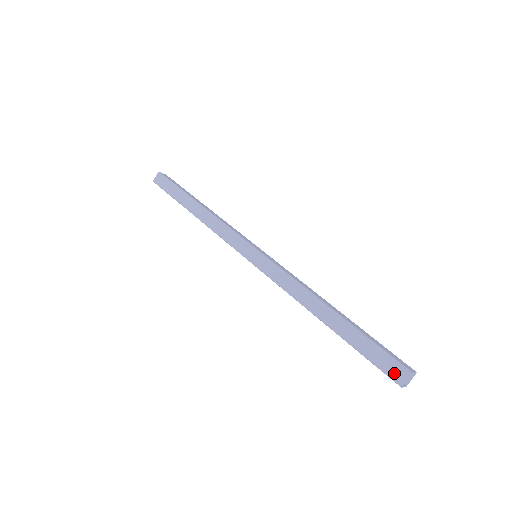
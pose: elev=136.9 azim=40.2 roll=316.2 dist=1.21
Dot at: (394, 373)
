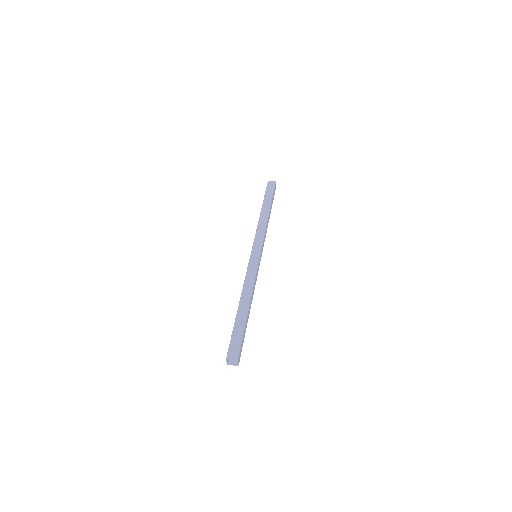
Dot at: occluded
